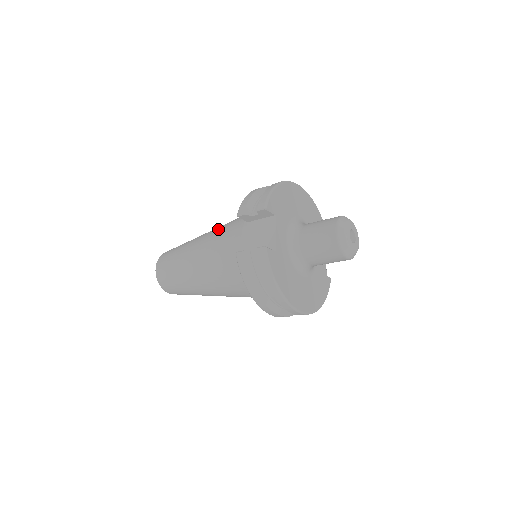
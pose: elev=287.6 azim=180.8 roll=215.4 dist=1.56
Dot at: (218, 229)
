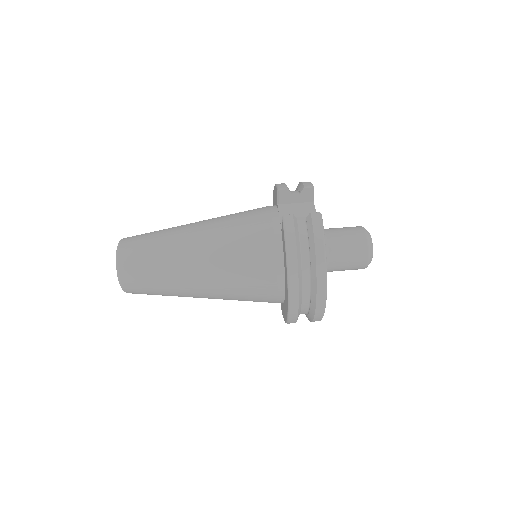
Dot at: occluded
